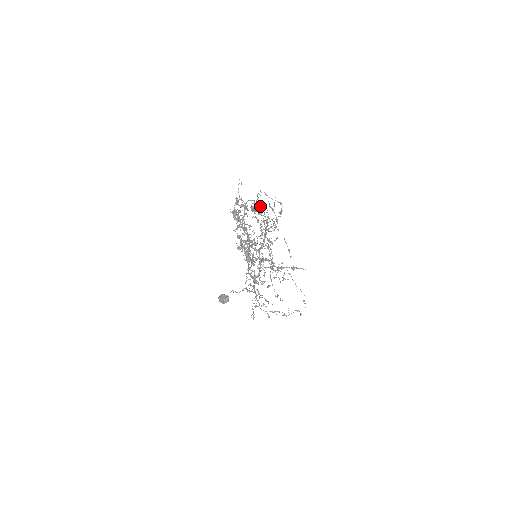
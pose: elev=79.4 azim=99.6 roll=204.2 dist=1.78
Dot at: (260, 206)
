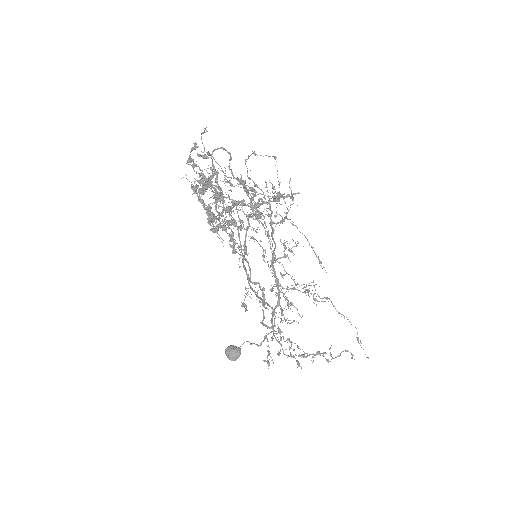
Dot at: (254, 183)
